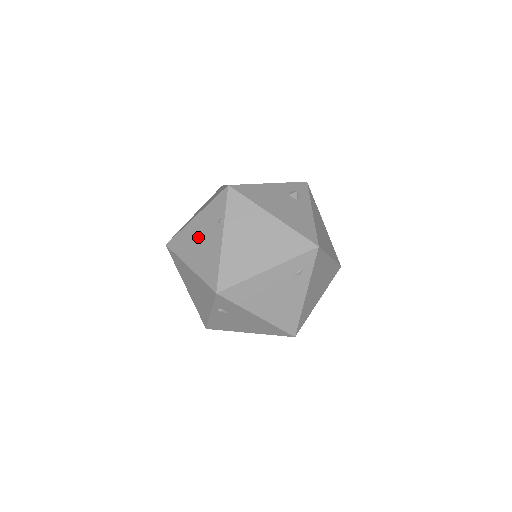
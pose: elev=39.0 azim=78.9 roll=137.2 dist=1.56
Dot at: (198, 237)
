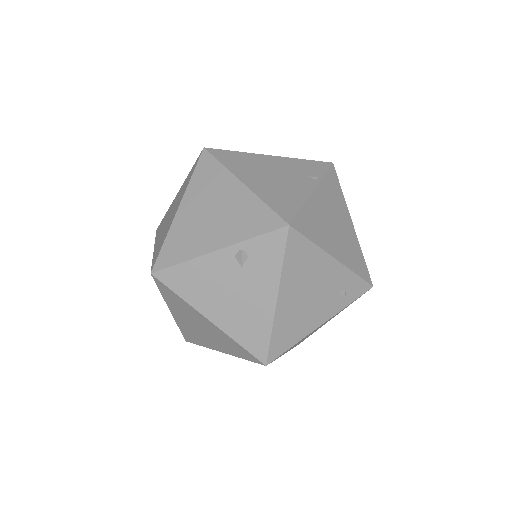
Dot at: (271, 170)
